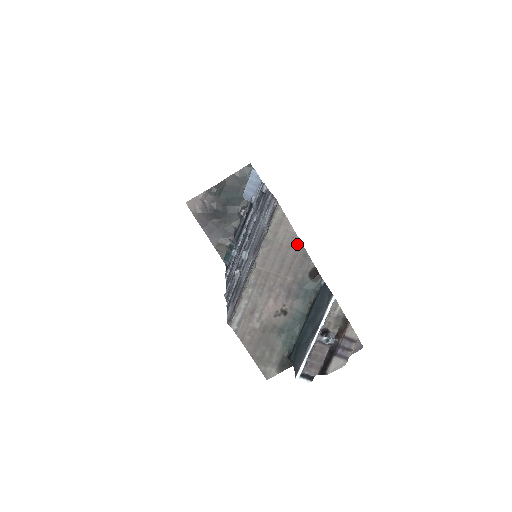
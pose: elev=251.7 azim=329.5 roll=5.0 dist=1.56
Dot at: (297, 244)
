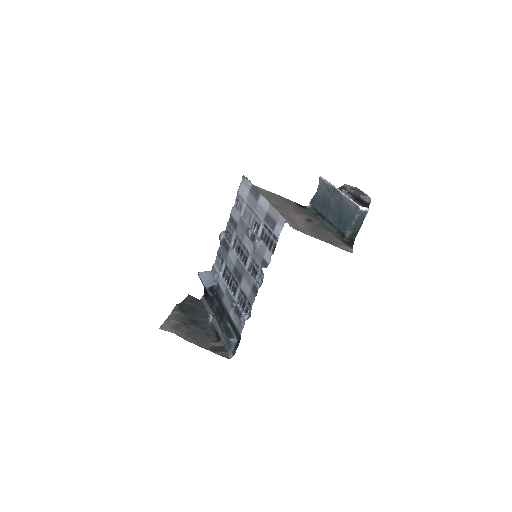
Dot at: (275, 195)
